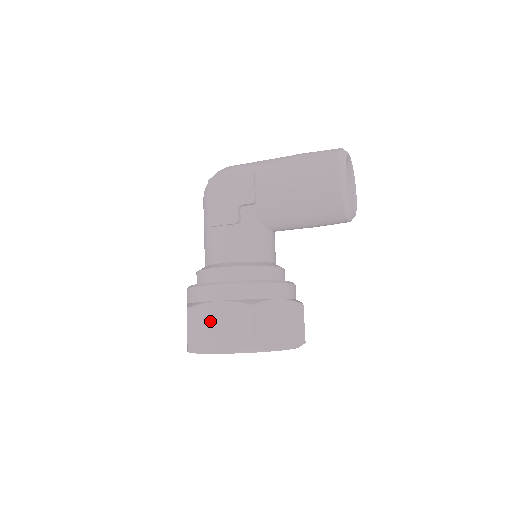
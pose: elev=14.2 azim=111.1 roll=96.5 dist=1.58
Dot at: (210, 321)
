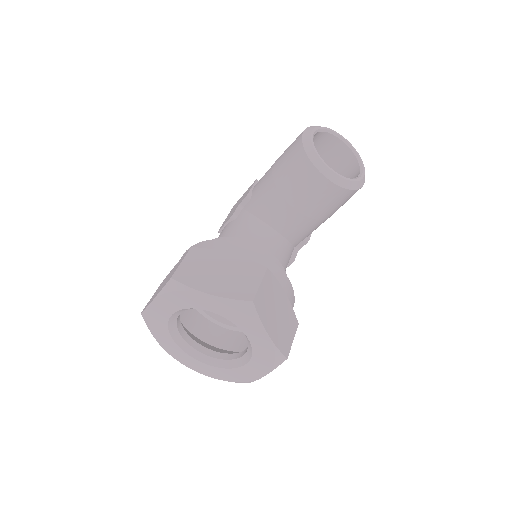
Dot at: (164, 281)
